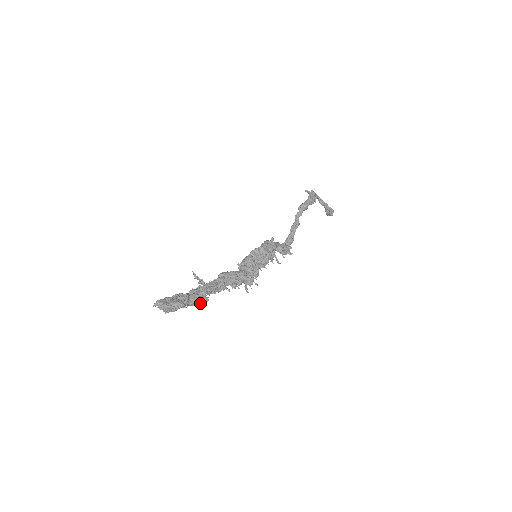
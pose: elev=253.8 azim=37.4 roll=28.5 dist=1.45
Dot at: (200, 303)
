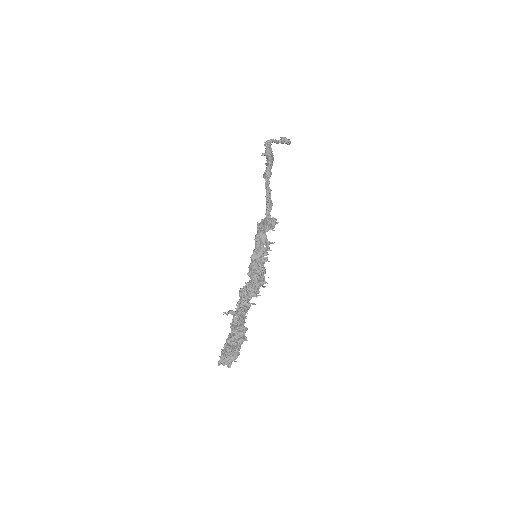
Dot at: (244, 337)
